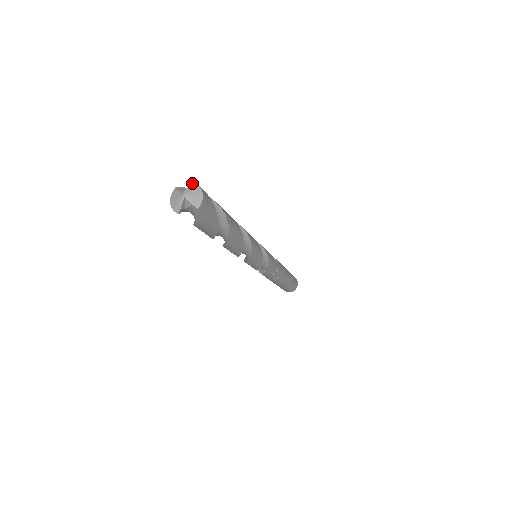
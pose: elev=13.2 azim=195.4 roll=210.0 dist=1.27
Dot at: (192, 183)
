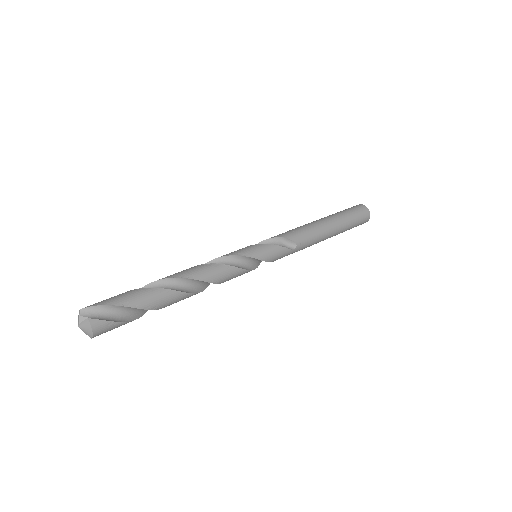
Dot at: (86, 318)
